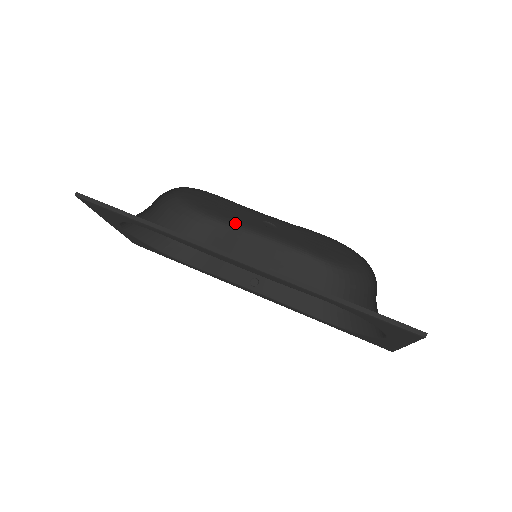
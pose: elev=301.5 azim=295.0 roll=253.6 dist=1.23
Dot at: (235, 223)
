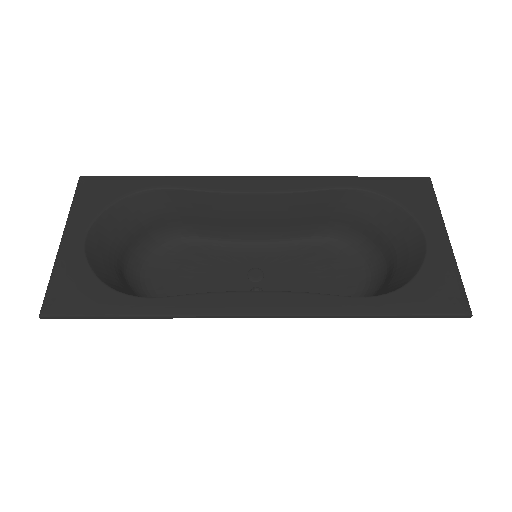
Dot at: occluded
